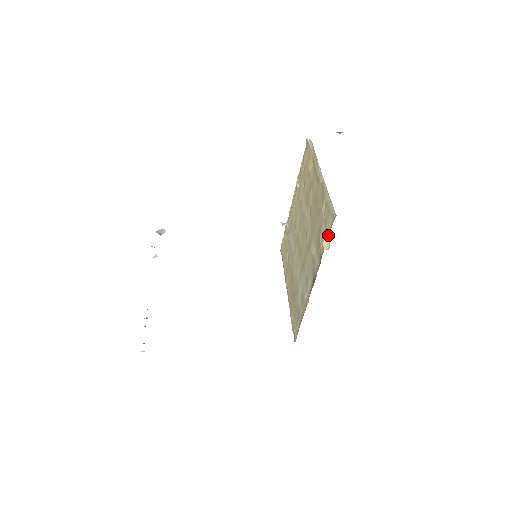
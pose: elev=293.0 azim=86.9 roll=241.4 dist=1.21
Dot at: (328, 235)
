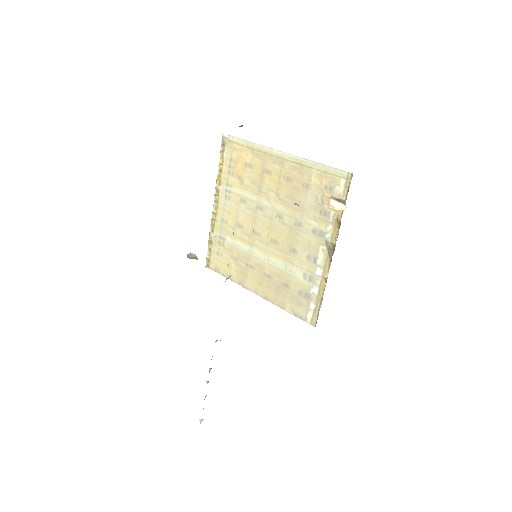
Dot at: (343, 196)
